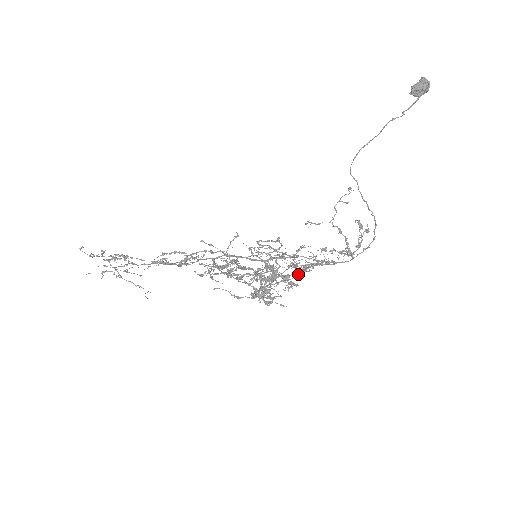
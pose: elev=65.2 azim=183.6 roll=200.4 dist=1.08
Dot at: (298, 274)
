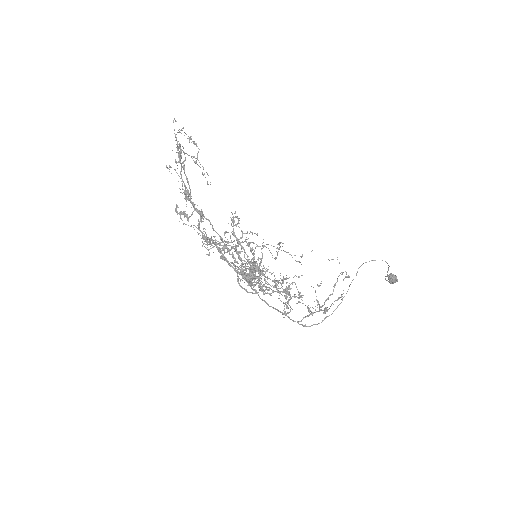
Dot at: (273, 291)
